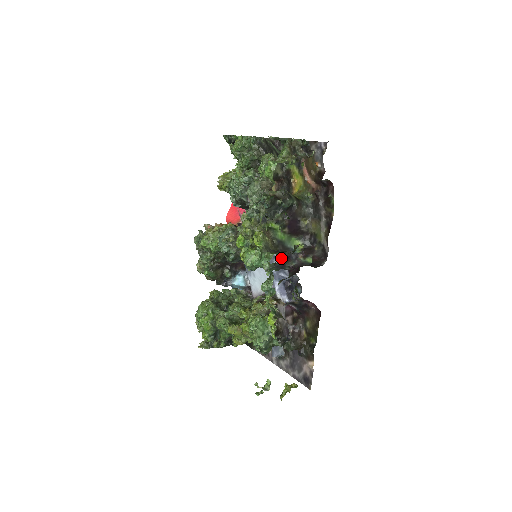
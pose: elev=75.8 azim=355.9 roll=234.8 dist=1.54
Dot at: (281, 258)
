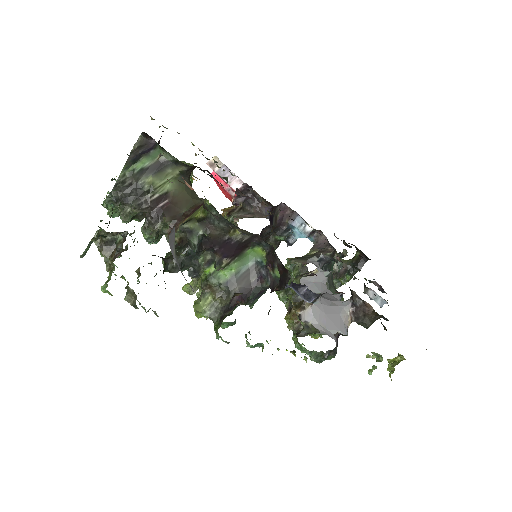
Dot at: occluded
